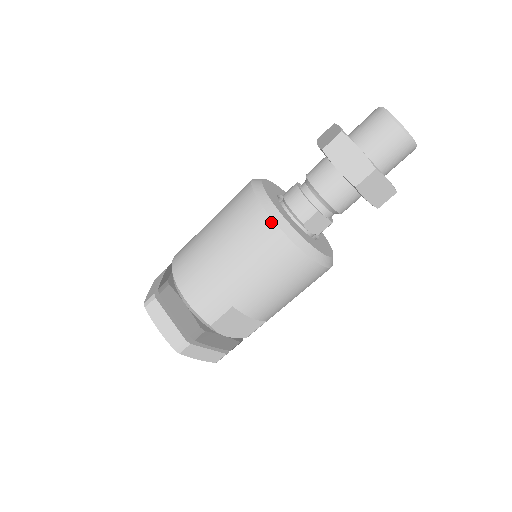
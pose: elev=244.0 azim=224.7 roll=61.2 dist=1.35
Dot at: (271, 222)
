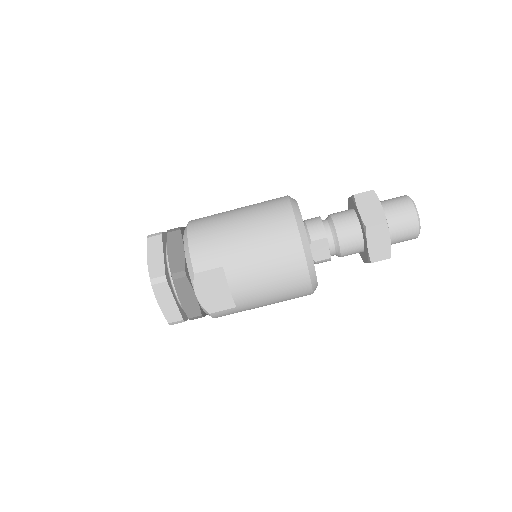
Dot at: (292, 217)
